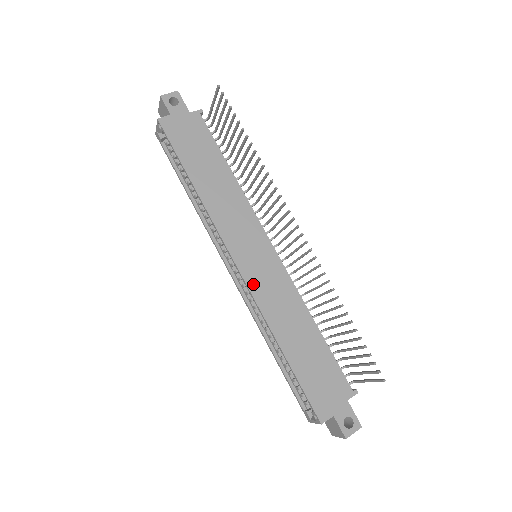
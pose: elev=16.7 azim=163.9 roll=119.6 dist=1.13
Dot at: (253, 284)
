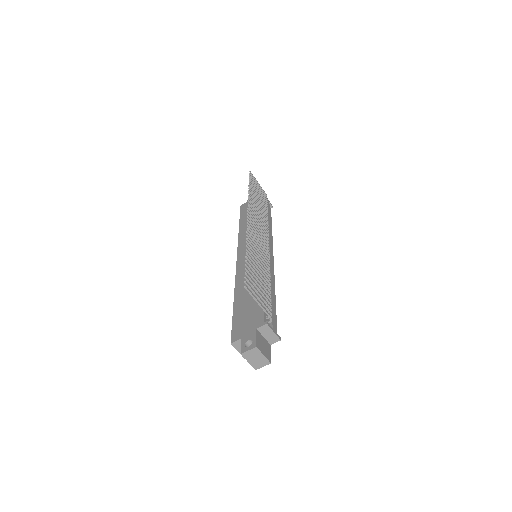
Dot at: (240, 267)
